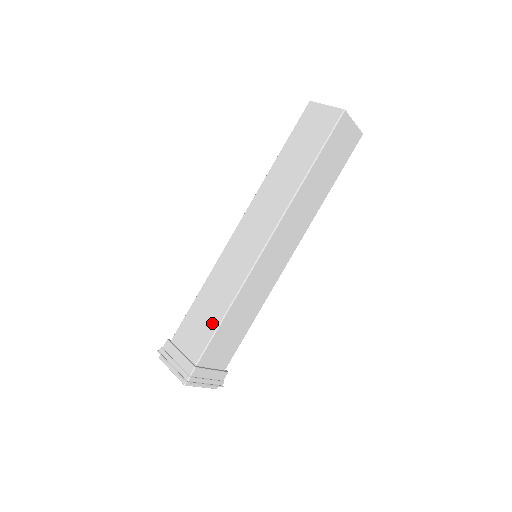
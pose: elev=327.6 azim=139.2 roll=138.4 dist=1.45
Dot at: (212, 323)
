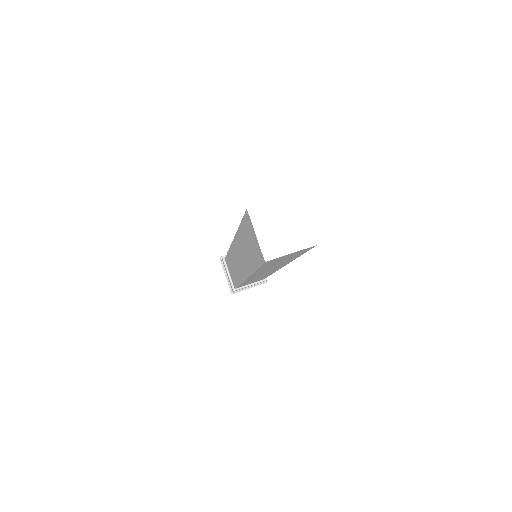
Dot at: (235, 280)
